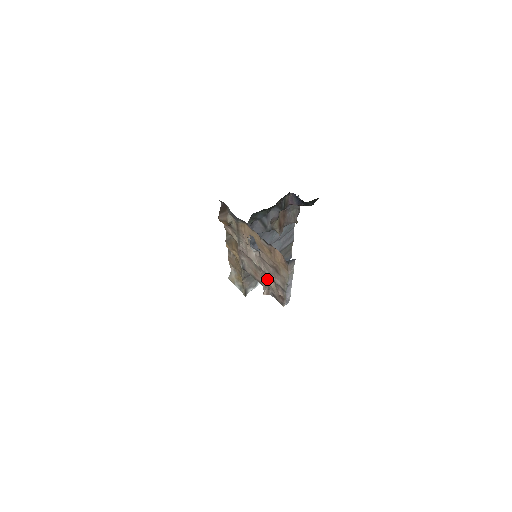
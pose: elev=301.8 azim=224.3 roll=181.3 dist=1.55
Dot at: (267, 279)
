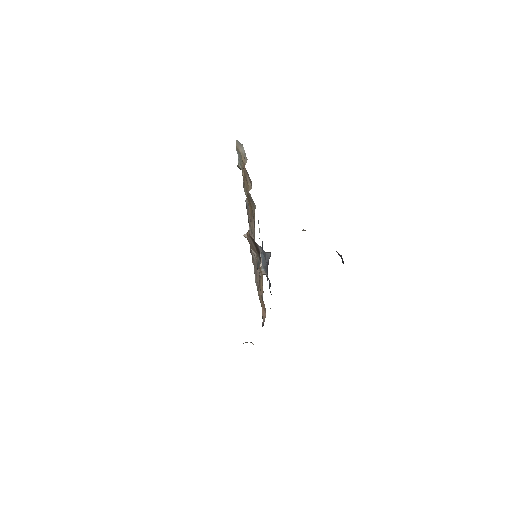
Dot at: occluded
